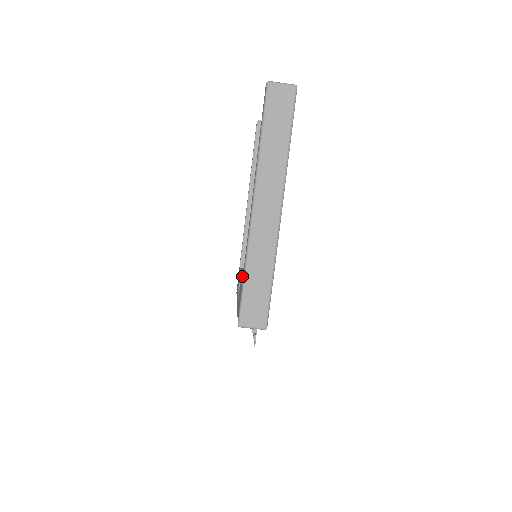
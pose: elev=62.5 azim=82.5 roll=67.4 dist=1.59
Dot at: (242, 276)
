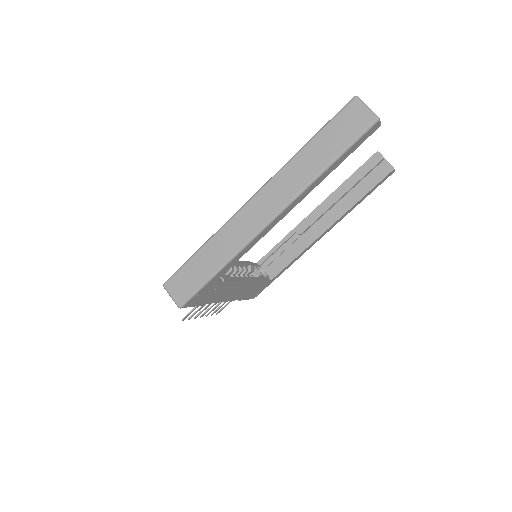
Dot at: occluded
